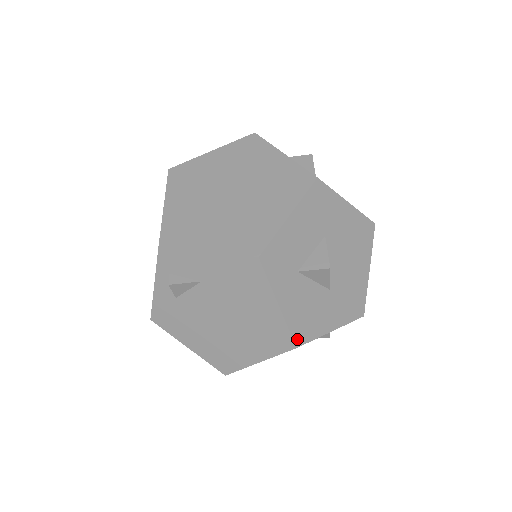
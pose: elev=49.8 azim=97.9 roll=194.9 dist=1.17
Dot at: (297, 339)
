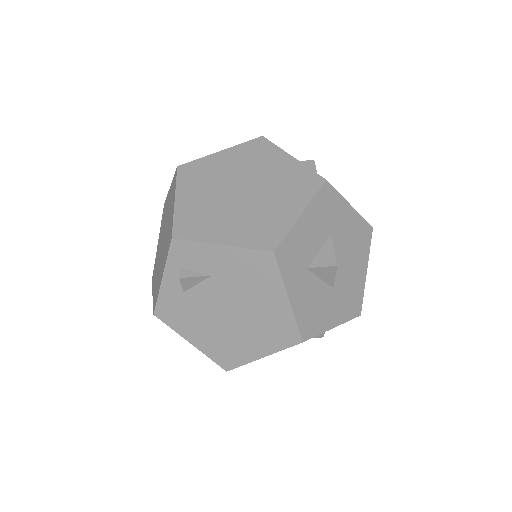
Dot at: (303, 334)
